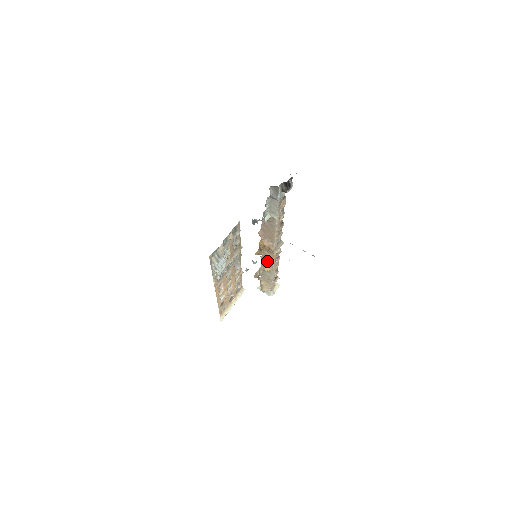
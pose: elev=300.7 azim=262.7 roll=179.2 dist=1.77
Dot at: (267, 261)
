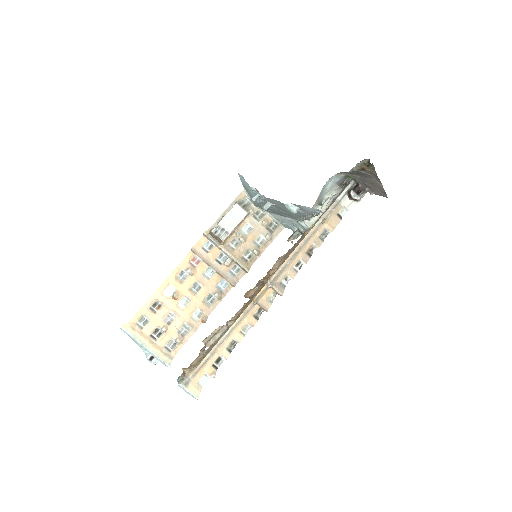
Dot at: (244, 309)
